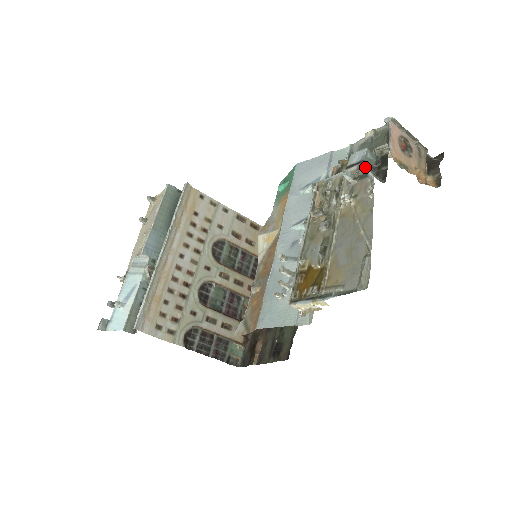
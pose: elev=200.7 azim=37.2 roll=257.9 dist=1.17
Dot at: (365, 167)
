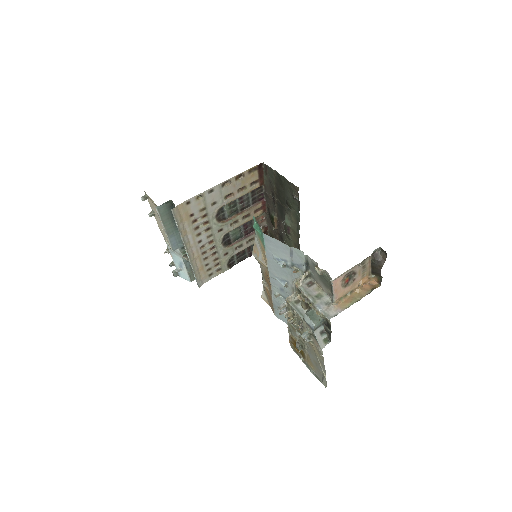
Dot at: (315, 337)
